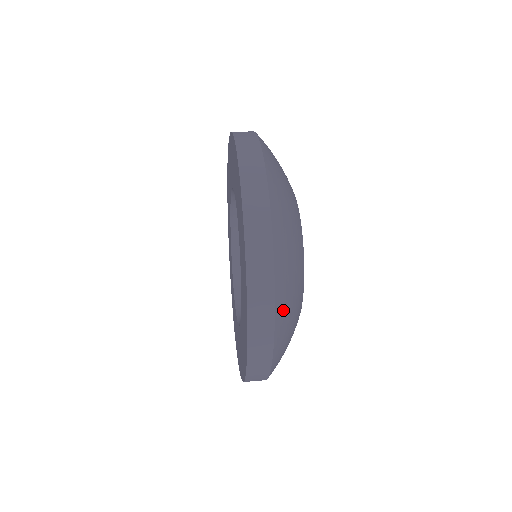
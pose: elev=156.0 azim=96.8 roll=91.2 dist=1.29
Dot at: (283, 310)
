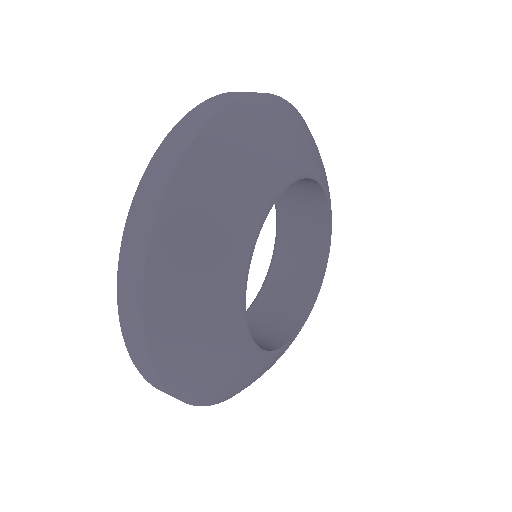
Dot at: (190, 387)
